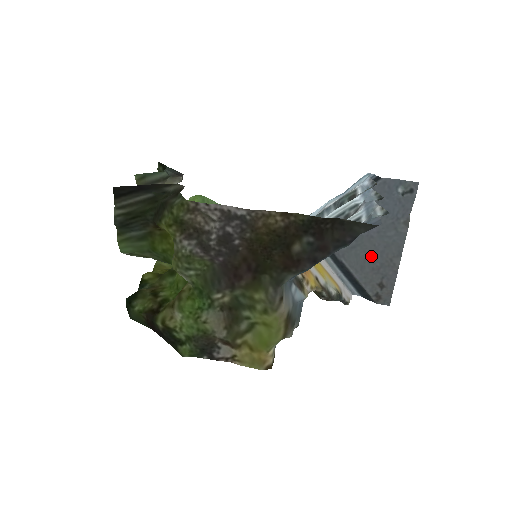
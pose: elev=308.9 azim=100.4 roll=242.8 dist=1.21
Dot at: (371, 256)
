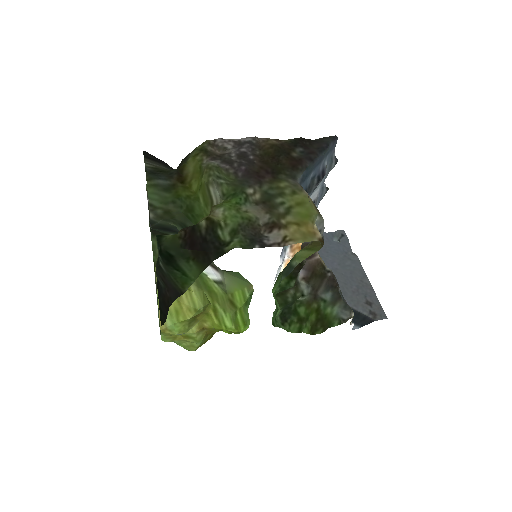
Dot at: (345, 283)
